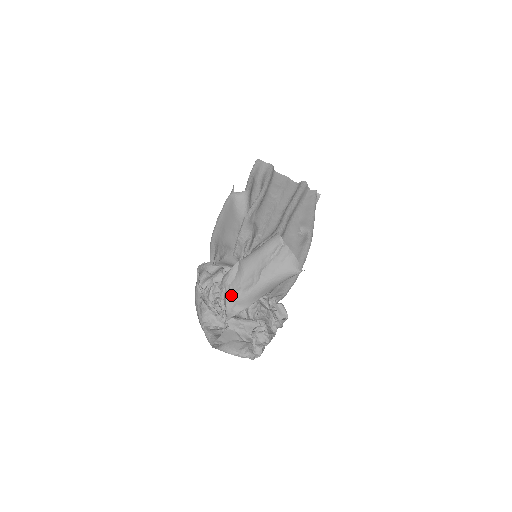
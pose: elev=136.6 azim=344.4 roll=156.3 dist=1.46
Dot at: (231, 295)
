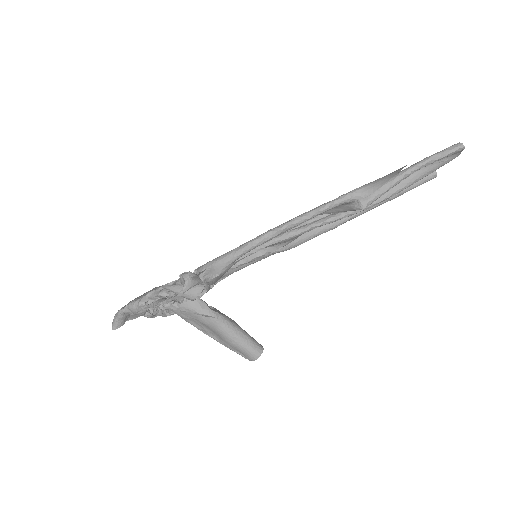
Dot at: (176, 310)
